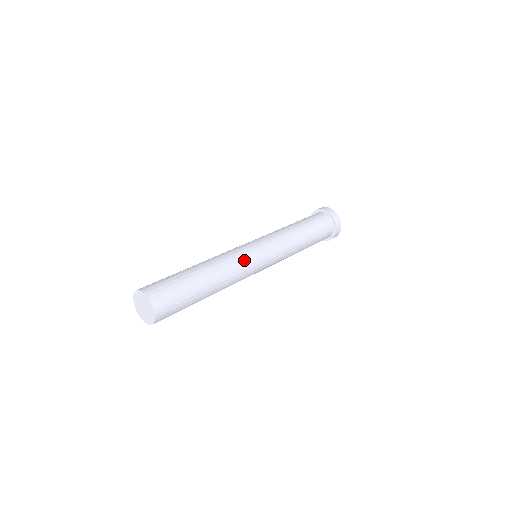
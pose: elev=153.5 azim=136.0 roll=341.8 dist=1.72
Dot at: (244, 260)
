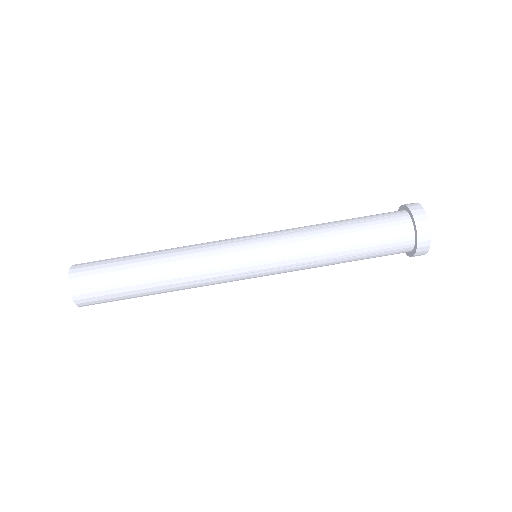
Dot at: occluded
